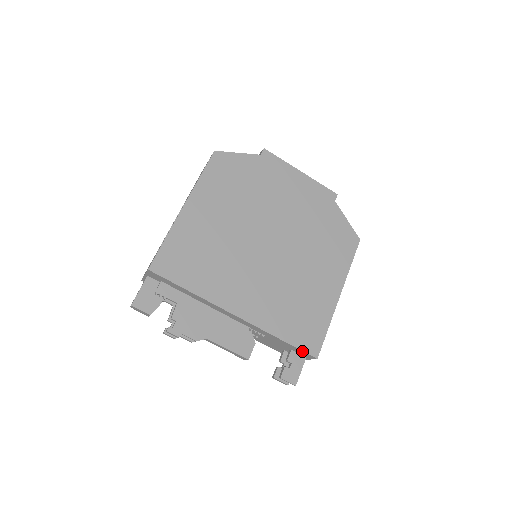
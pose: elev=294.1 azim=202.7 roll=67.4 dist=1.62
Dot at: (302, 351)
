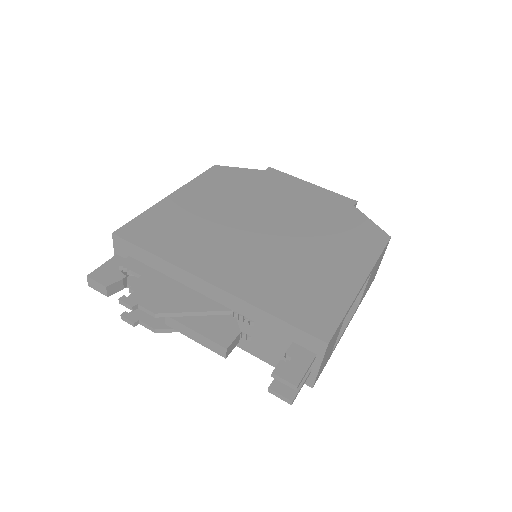
Dot at: (304, 332)
